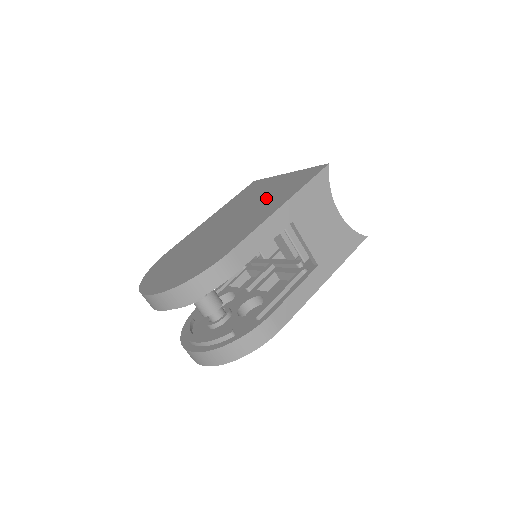
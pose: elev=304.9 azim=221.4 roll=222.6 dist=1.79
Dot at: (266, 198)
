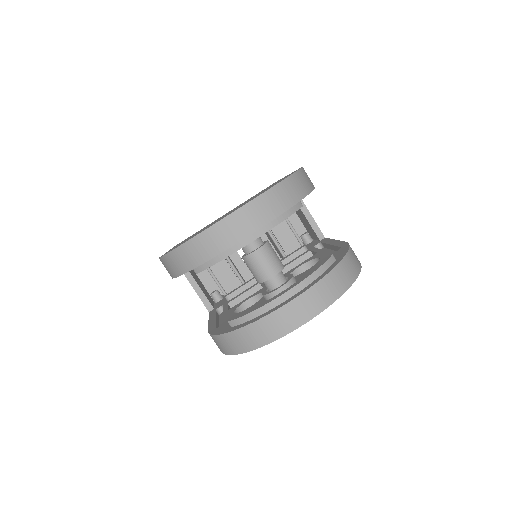
Dot at: occluded
